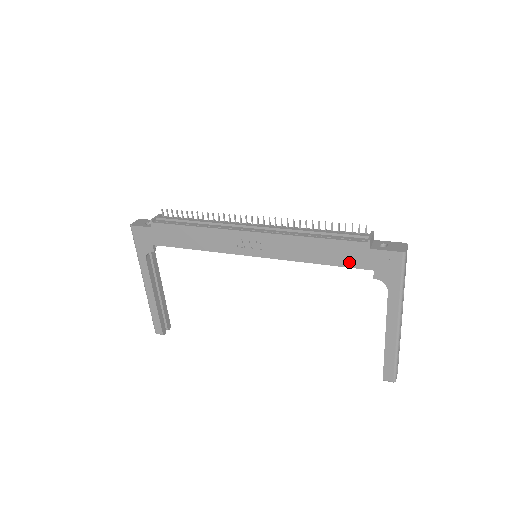
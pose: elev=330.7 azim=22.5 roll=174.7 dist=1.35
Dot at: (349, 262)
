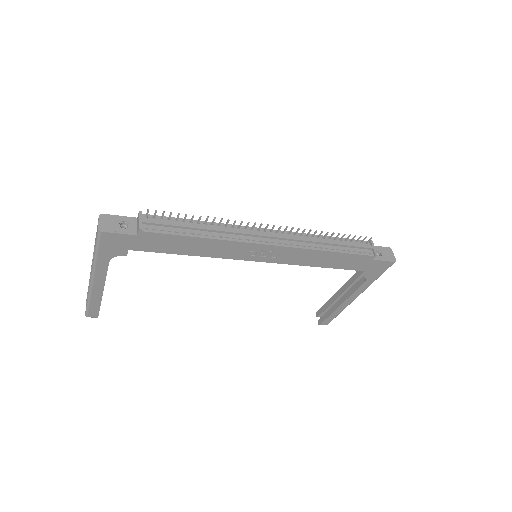
Dot at: (349, 267)
